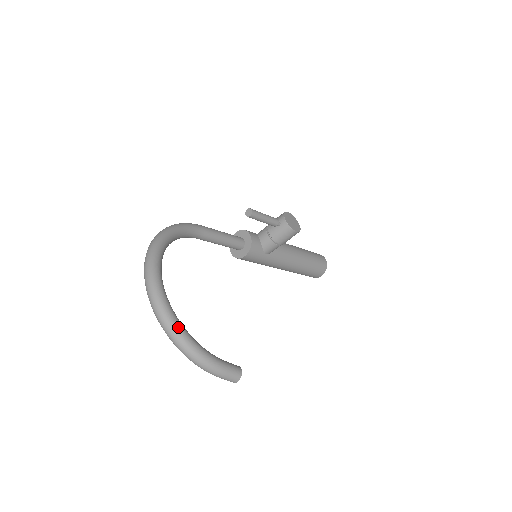
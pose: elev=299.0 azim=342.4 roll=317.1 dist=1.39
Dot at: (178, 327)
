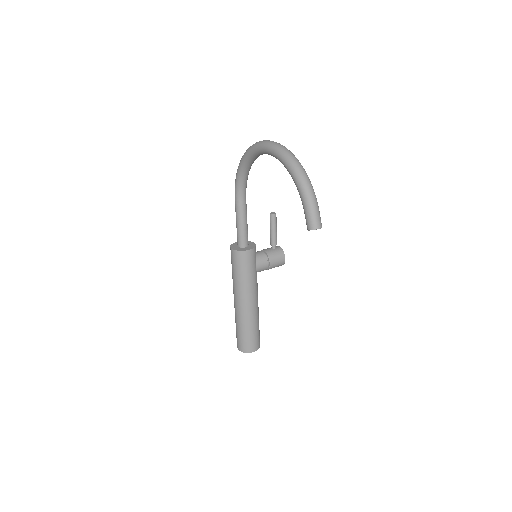
Dot at: occluded
